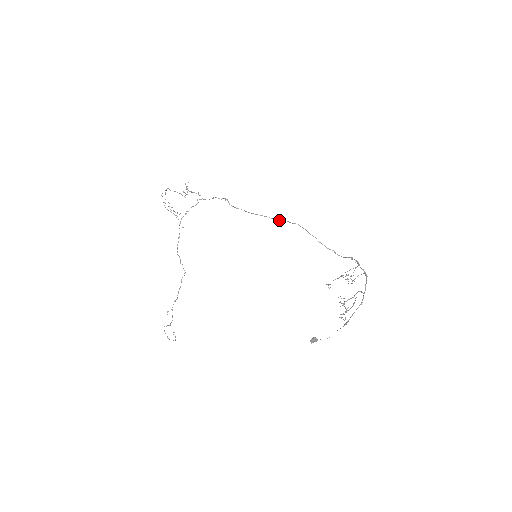
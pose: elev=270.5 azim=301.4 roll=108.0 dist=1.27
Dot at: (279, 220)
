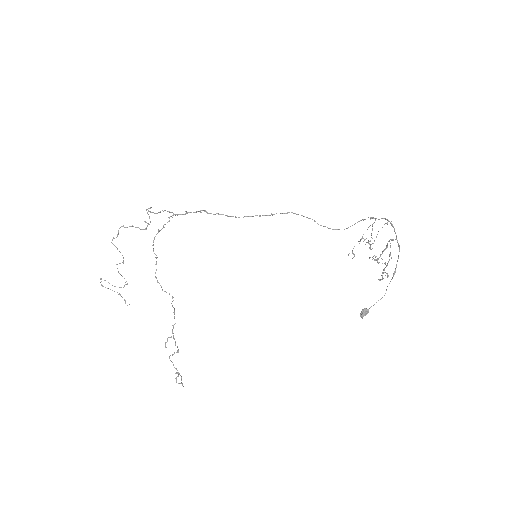
Dot at: occluded
